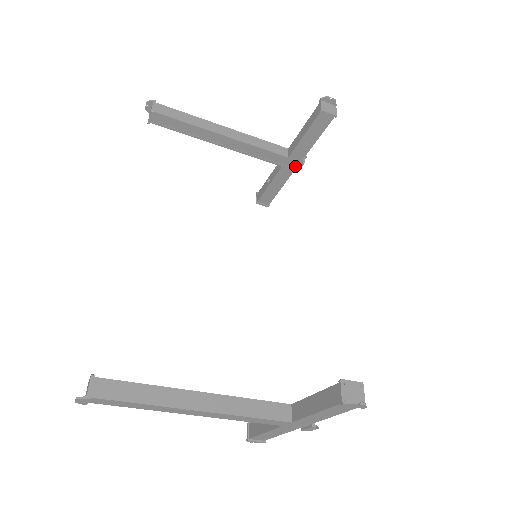
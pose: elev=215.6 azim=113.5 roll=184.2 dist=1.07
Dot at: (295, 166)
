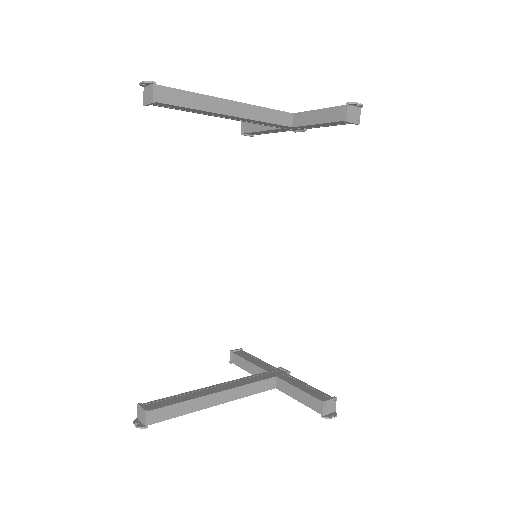
Dot at: (296, 129)
